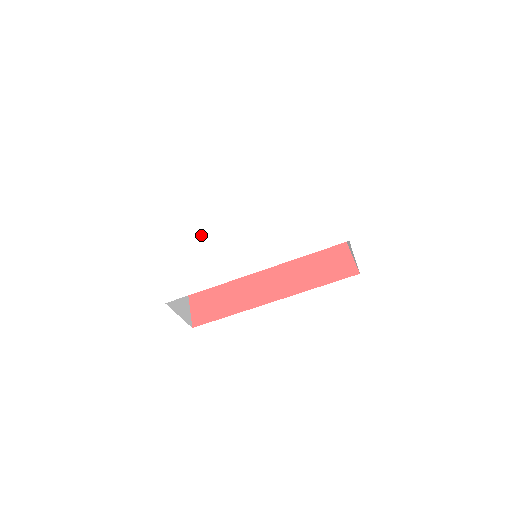
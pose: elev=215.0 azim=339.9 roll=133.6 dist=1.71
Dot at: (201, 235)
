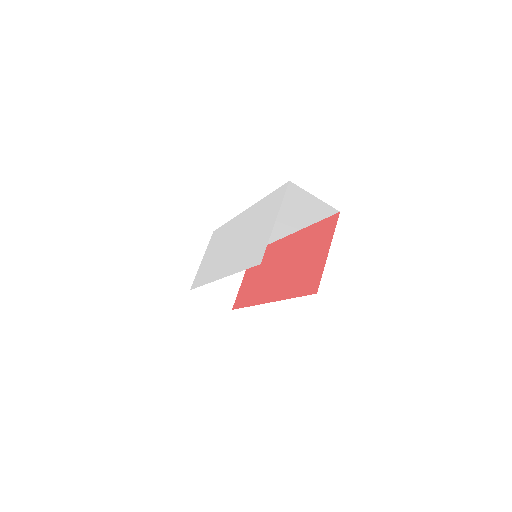
Dot at: (224, 231)
